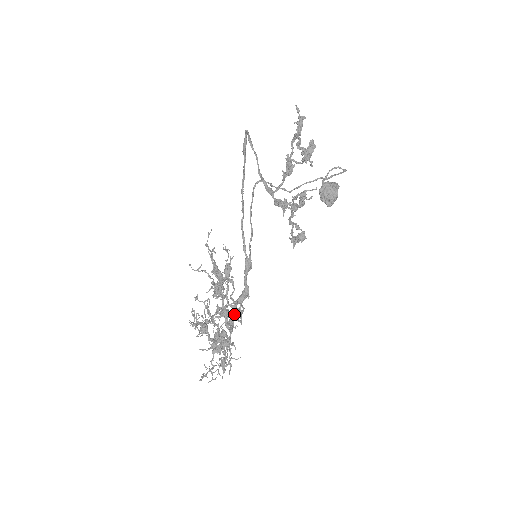
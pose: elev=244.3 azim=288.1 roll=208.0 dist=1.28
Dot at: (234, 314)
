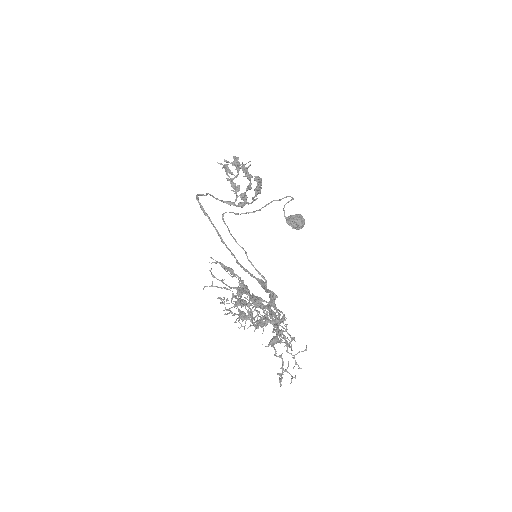
Dot at: (270, 307)
